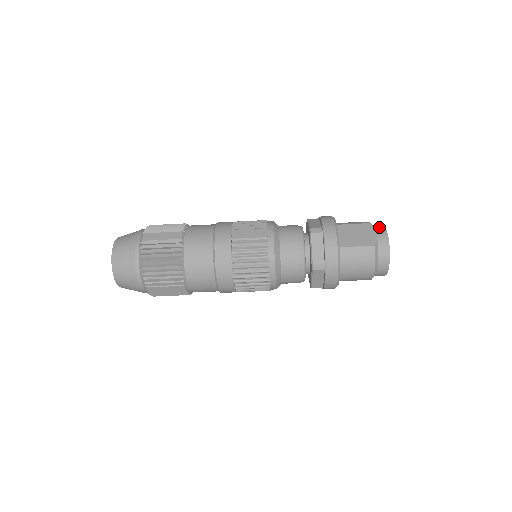
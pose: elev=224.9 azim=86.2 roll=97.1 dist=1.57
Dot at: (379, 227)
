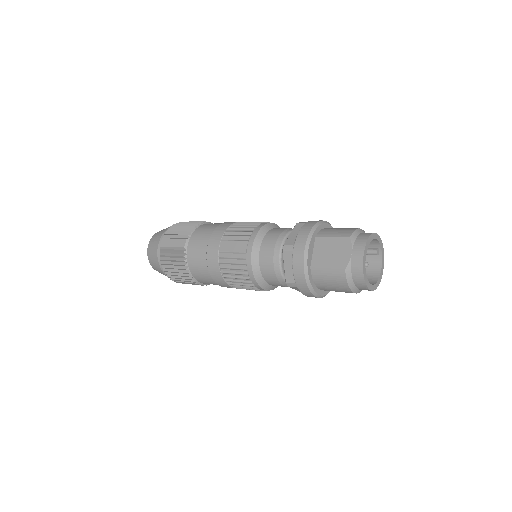
Dot at: (359, 243)
